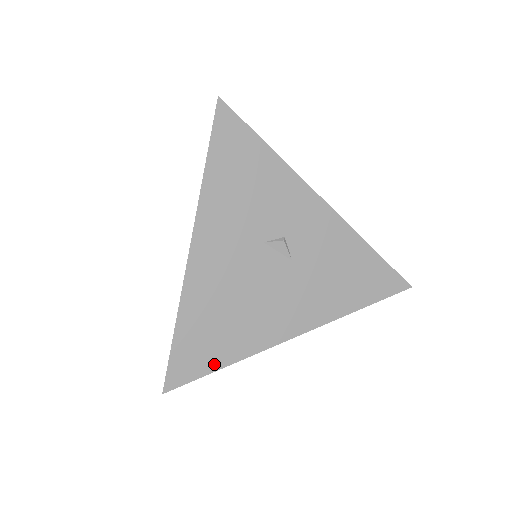
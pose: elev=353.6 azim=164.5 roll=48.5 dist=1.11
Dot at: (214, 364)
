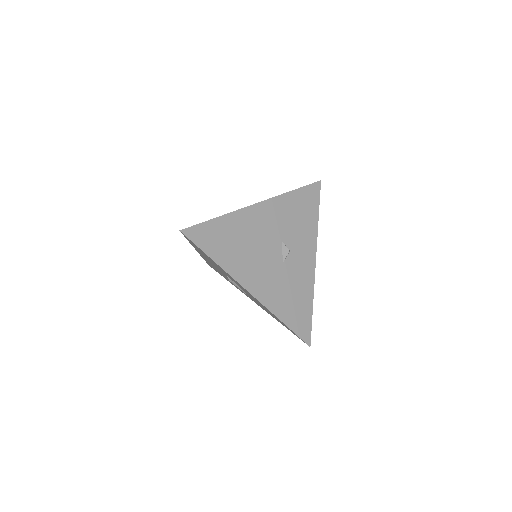
Dot at: (211, 252)
